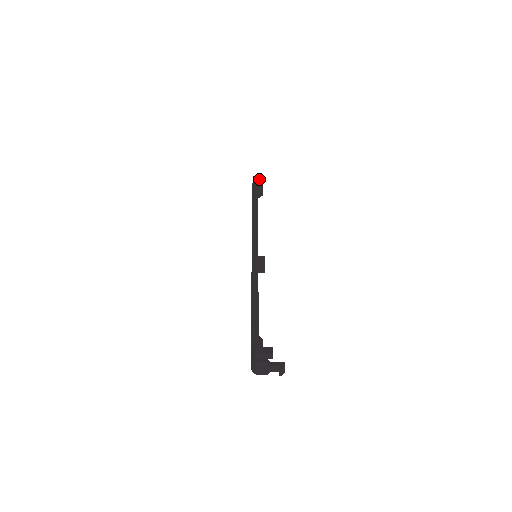
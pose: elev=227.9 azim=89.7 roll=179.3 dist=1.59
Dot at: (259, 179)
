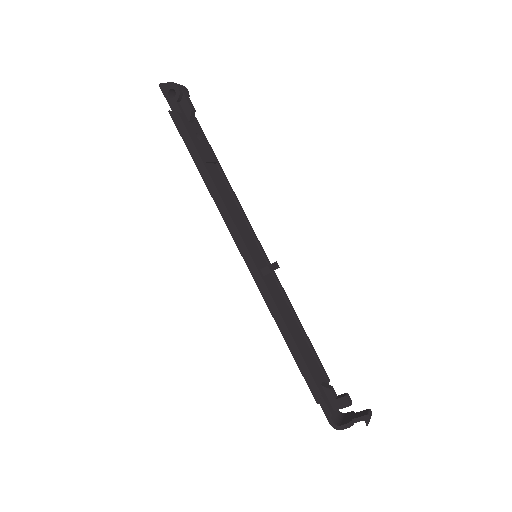
Dot at: (170, 86)
